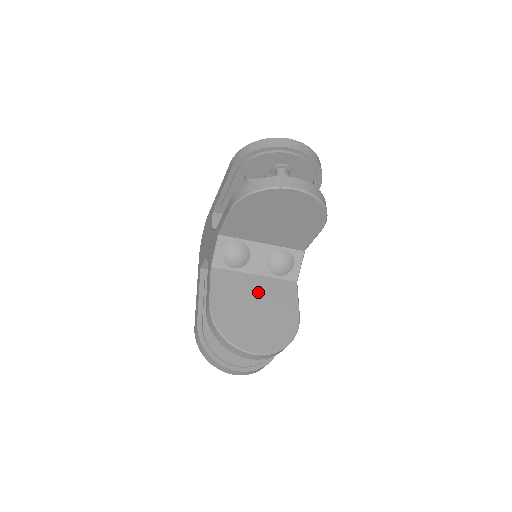
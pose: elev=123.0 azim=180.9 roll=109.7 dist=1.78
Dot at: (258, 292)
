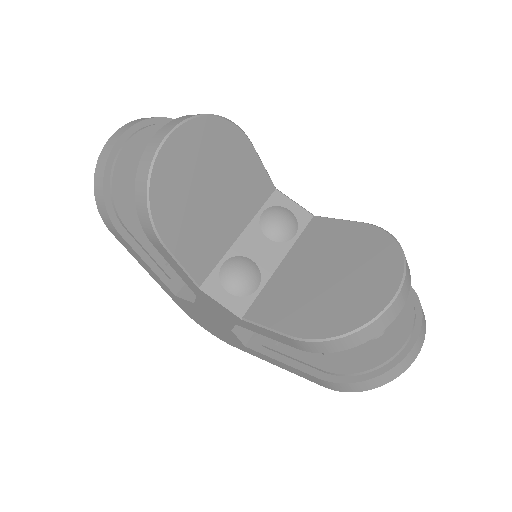
Dot at: (305, 267)
